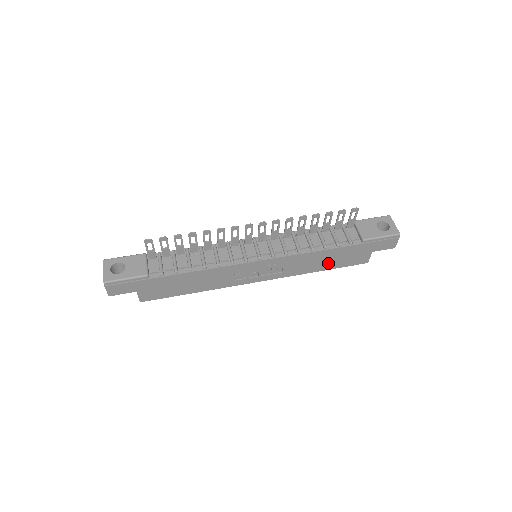
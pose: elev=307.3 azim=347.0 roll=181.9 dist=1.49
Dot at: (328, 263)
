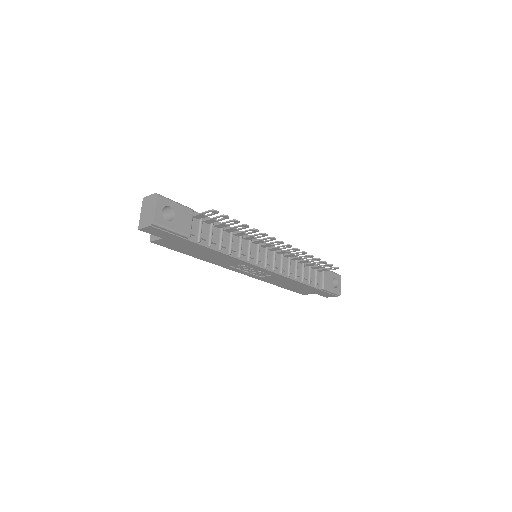
Dot at: (288, 286)
